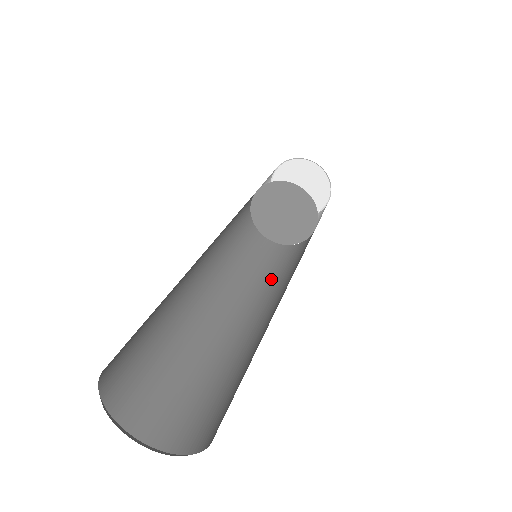
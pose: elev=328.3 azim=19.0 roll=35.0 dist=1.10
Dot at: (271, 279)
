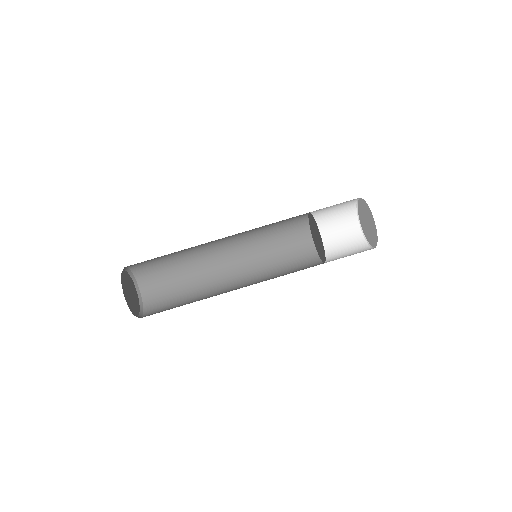
Dot at: (266, 247)
